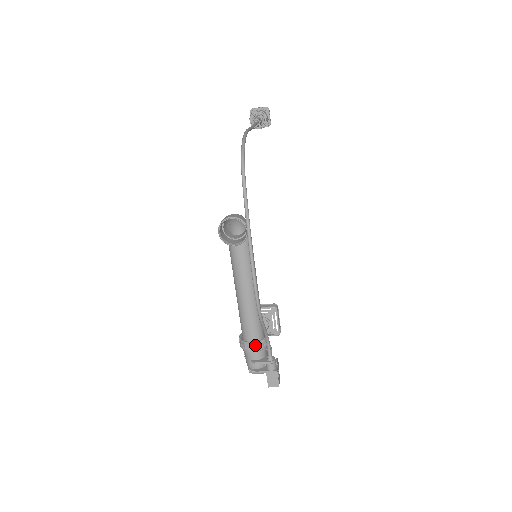
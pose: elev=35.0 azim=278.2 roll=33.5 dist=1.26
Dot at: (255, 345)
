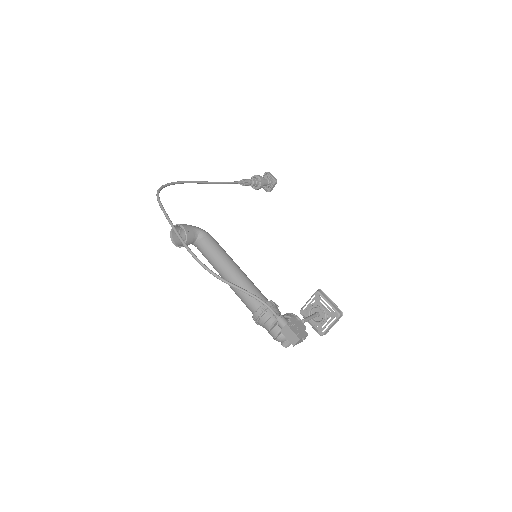
Dot at: (258, 313)
